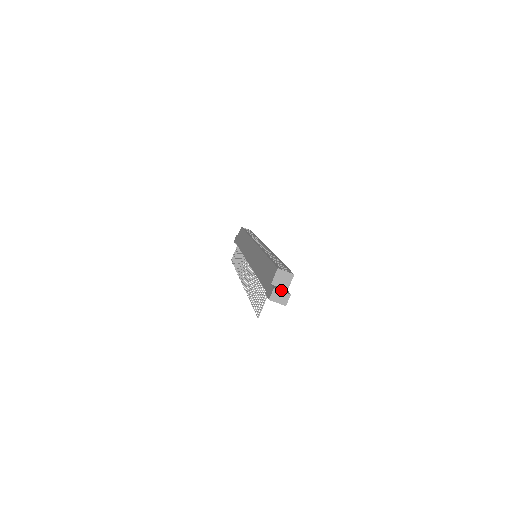
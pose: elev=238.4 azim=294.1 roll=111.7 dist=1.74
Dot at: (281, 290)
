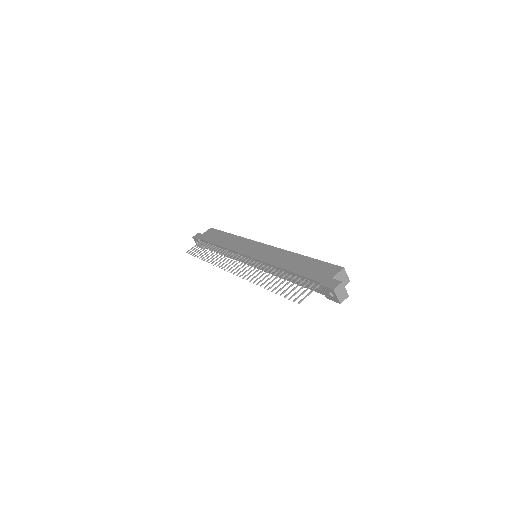
Dot at: (344, 287)
